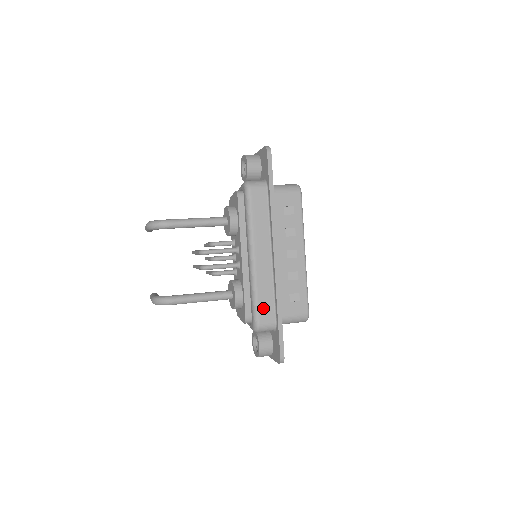
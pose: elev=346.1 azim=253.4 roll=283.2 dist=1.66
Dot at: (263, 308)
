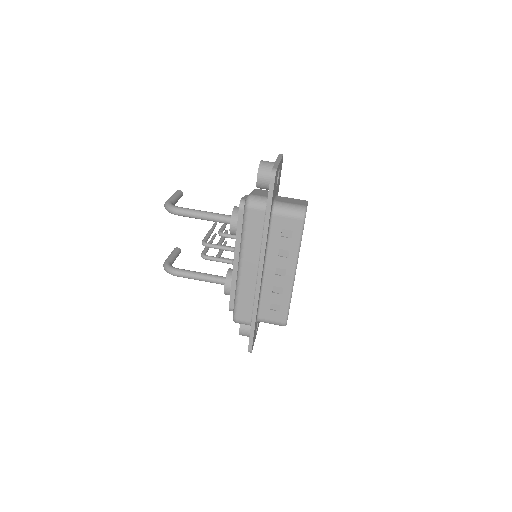
Dot at: (242, 309)
